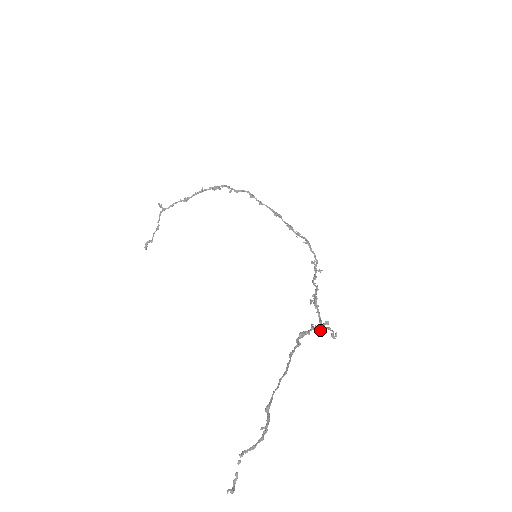
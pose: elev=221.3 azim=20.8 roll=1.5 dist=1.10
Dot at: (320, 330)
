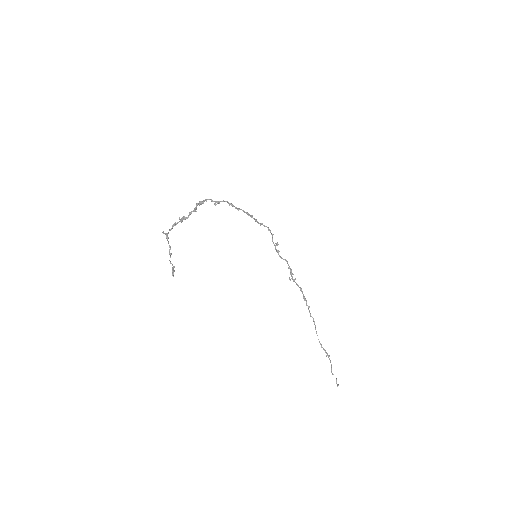
Dot at: (300, 288)
